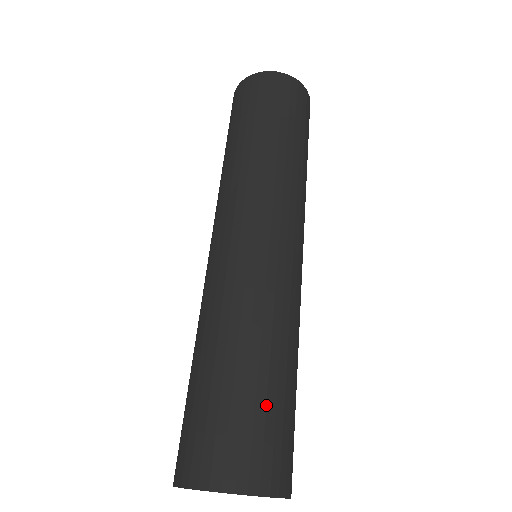
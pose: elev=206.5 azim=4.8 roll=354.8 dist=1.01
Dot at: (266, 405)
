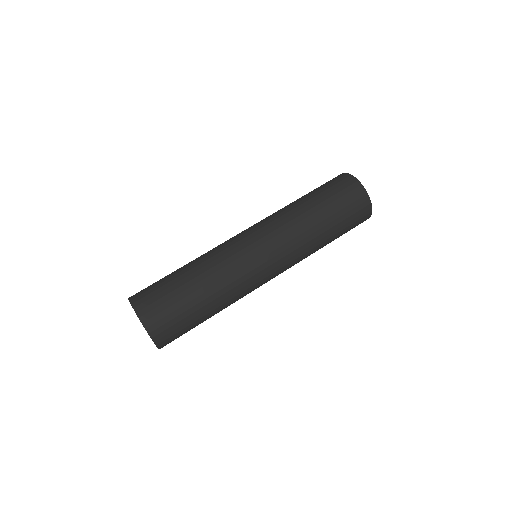
Dot at: (179, 301)
